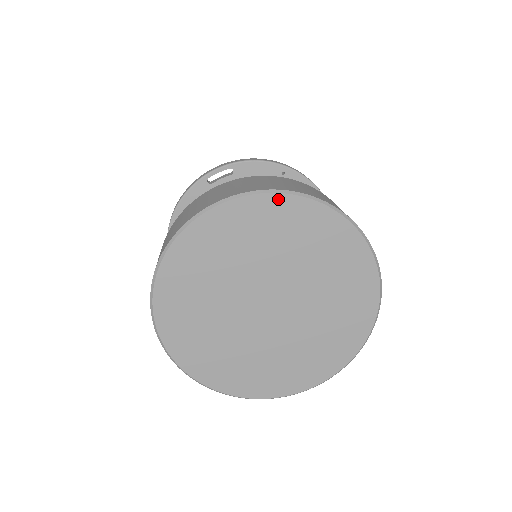
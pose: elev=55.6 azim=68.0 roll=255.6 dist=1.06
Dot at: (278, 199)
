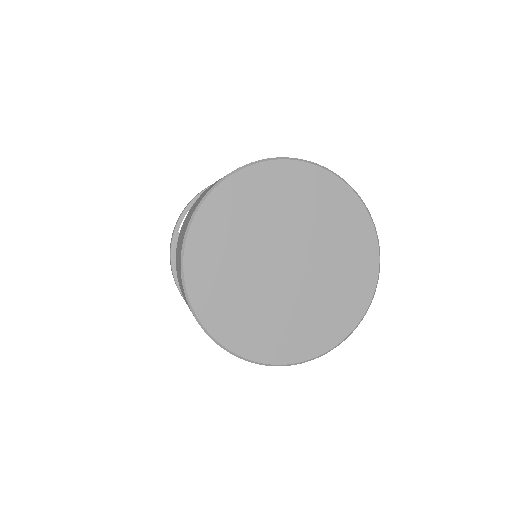
Dot at: (360, 207)
